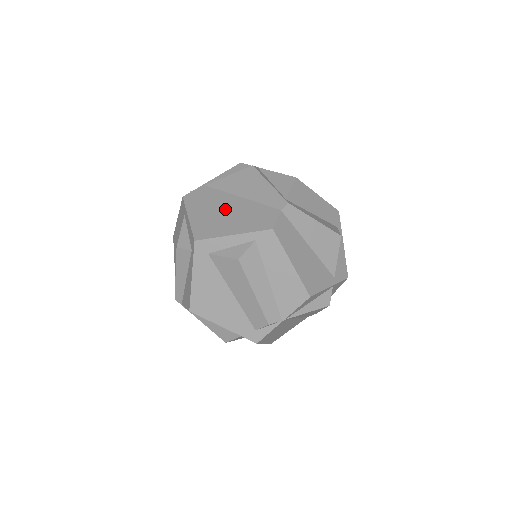
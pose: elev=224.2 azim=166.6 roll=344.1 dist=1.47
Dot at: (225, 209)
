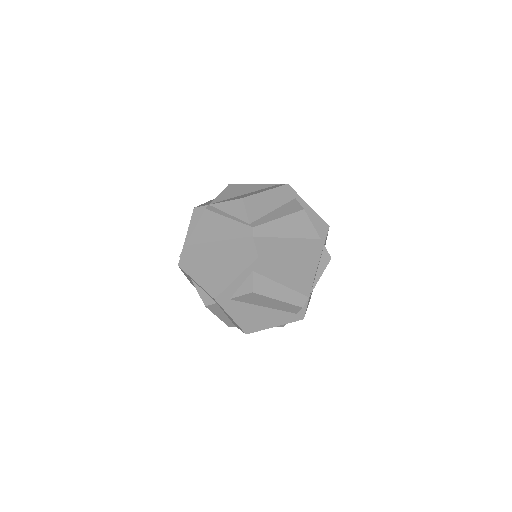
Dot at: (214, 259)
